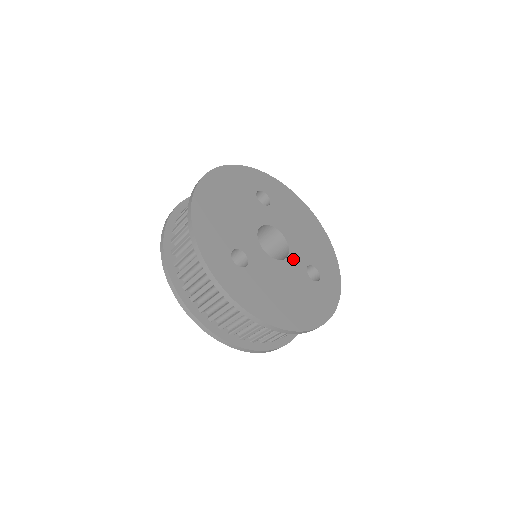
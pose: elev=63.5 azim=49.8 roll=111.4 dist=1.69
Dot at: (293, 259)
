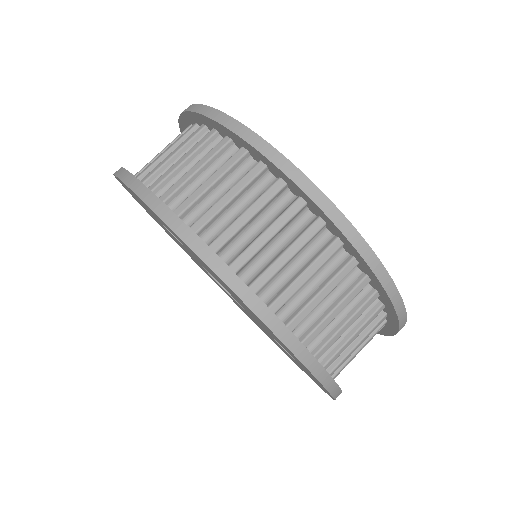
Dot at: occluded
